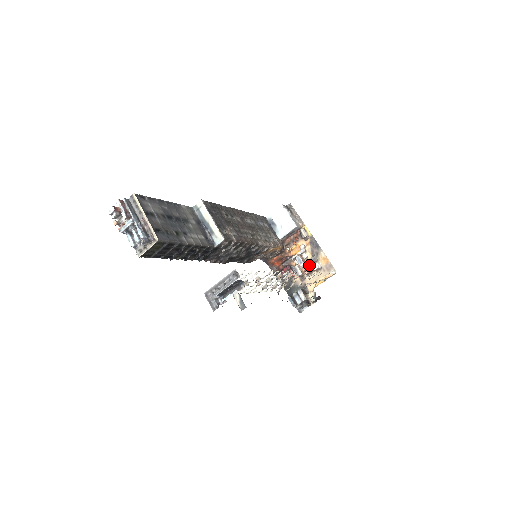
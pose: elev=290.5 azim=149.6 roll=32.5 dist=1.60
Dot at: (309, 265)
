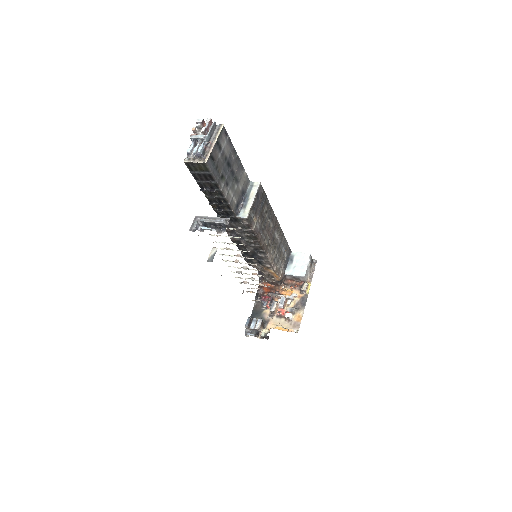
Dot at: (285, 310)
